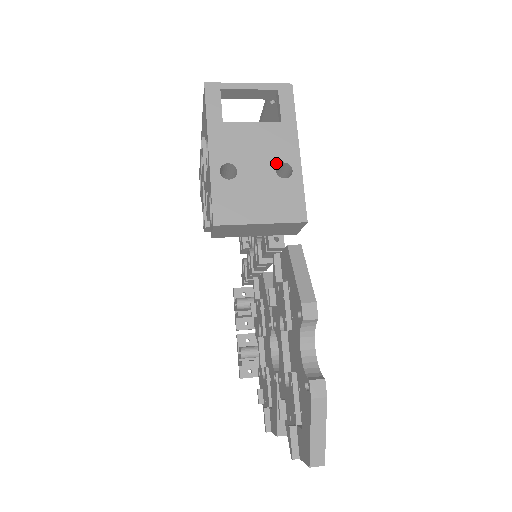
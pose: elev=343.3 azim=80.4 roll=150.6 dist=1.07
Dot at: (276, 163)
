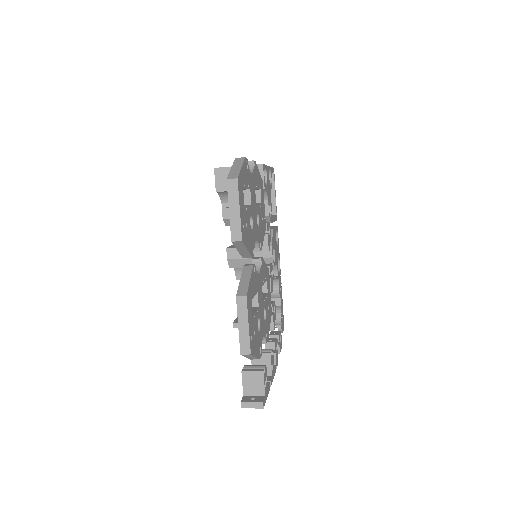
Dot at: occluded
